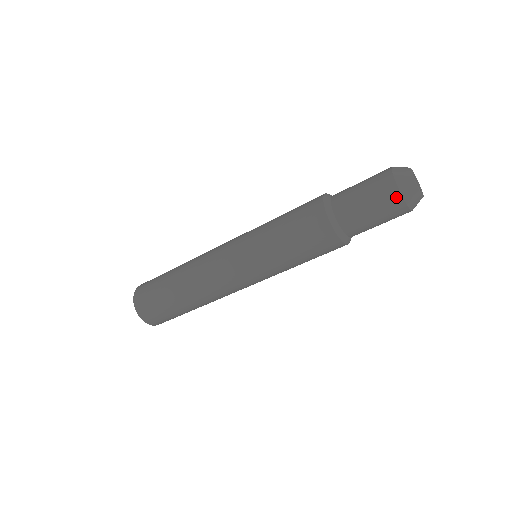
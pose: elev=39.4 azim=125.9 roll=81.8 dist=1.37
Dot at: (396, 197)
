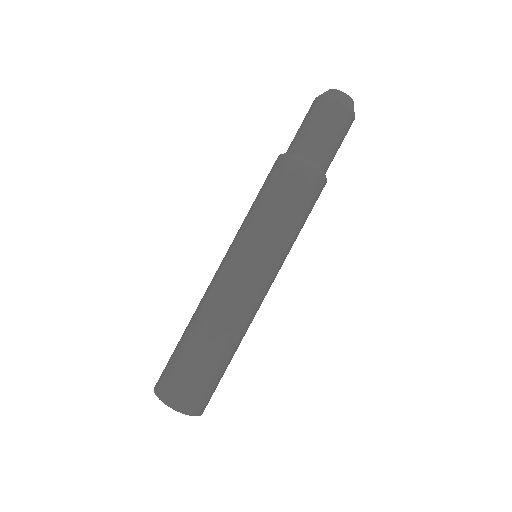
Dot at: (322, 101)
